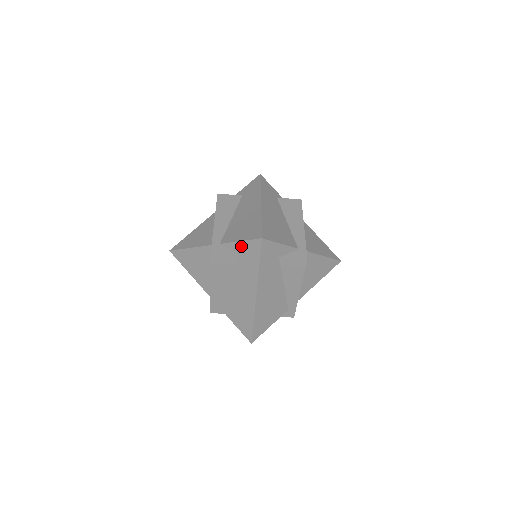
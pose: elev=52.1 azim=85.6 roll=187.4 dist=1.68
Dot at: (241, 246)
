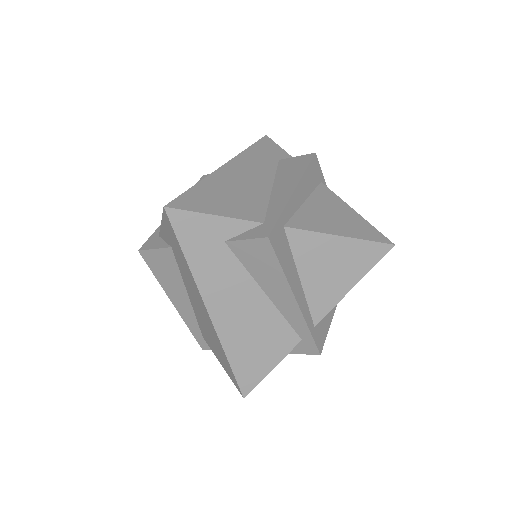
Dot at: occluded
